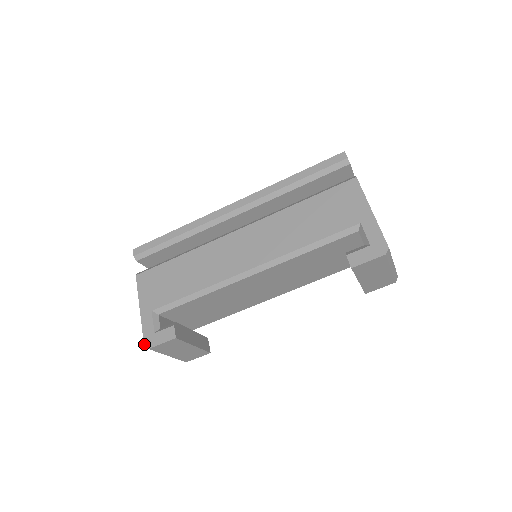
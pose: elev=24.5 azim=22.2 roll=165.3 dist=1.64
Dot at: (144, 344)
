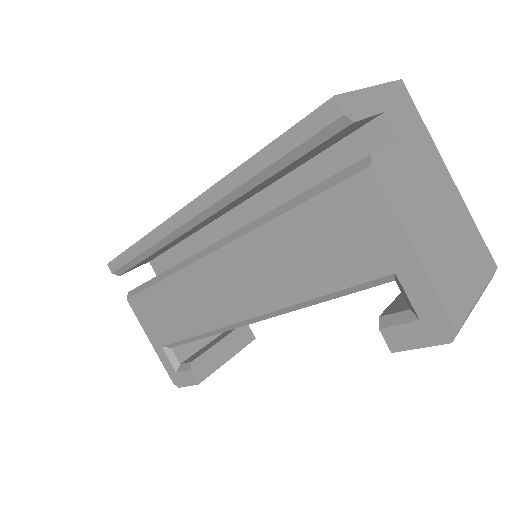
Dot at: occluded
